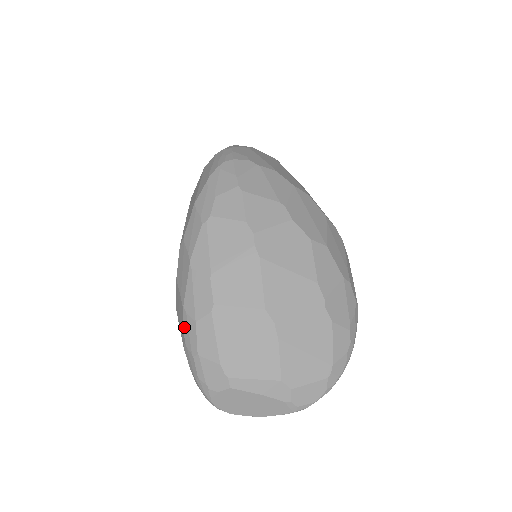
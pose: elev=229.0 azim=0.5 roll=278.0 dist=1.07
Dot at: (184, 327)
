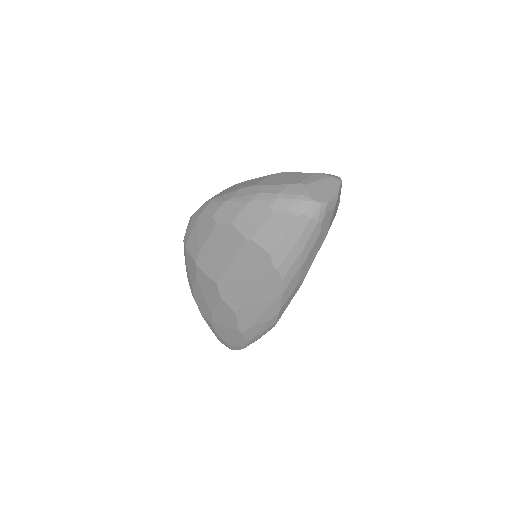
Dot at: (259, 205)
